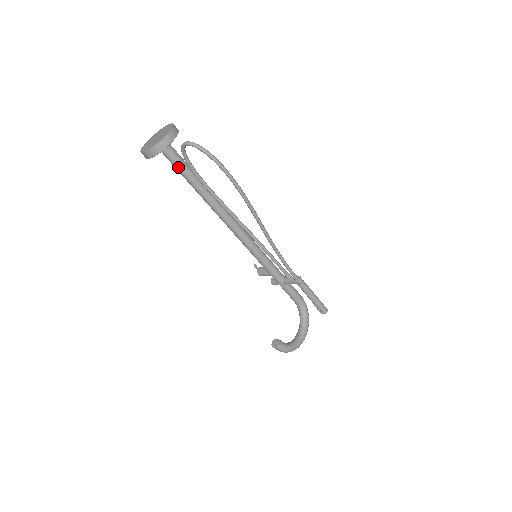
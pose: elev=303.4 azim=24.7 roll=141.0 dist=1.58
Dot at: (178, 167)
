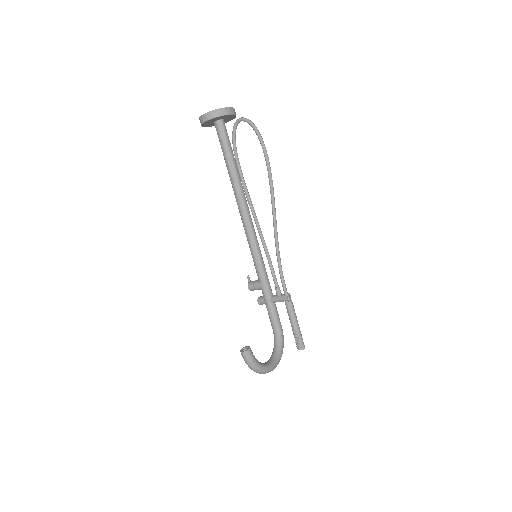
Dot at: (223, 142)
